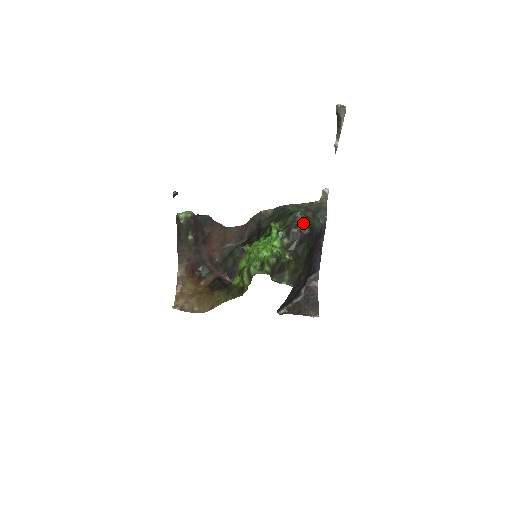
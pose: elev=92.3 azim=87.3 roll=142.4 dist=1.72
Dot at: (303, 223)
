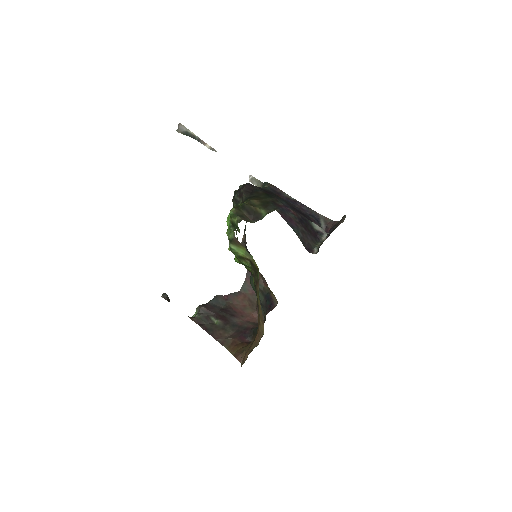
Dot at: (239, 187)
